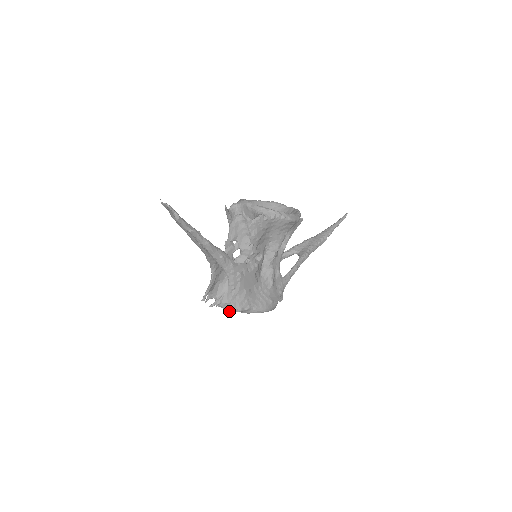
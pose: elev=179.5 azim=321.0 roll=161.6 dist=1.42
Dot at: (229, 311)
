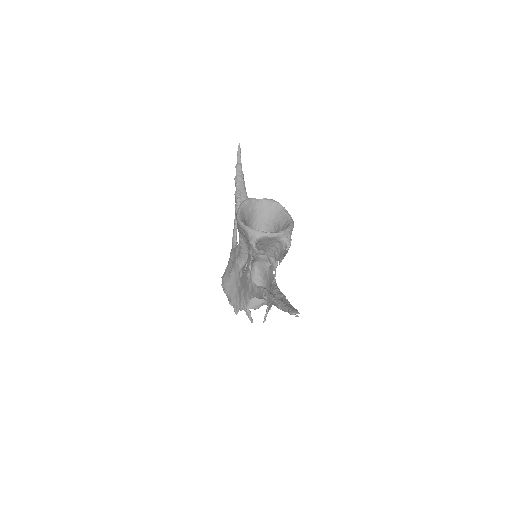
Dot at: occluded
